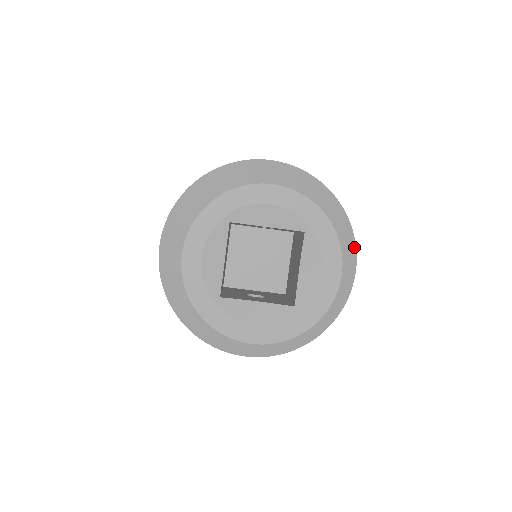
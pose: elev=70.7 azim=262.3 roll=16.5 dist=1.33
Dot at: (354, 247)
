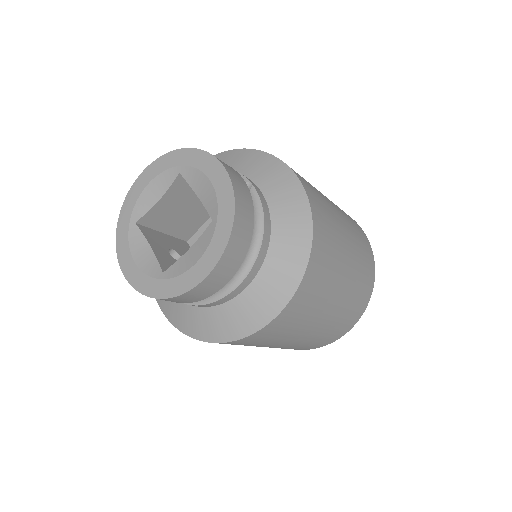
Dot at: (289, 296)
